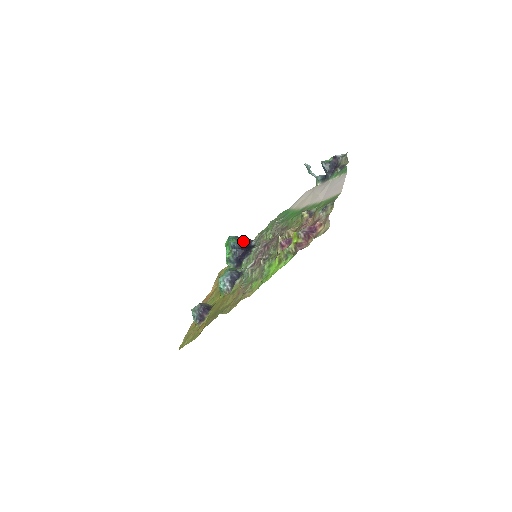
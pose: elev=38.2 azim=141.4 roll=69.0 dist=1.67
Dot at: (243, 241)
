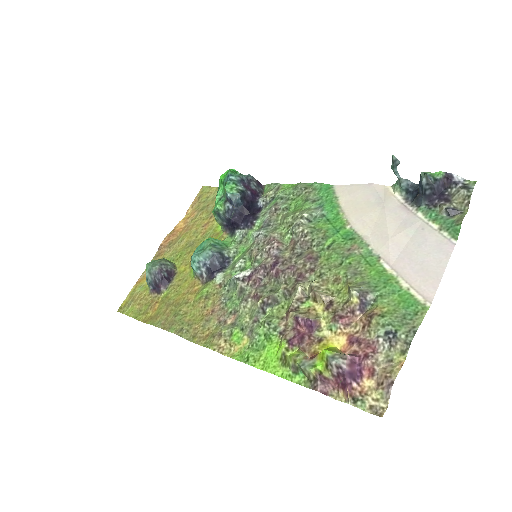
Dot at: (247, 193)
